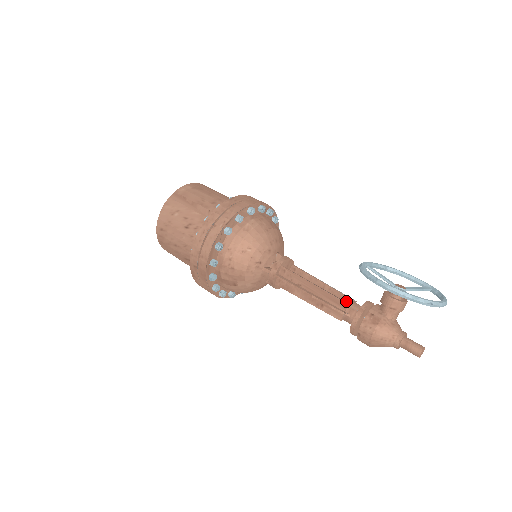
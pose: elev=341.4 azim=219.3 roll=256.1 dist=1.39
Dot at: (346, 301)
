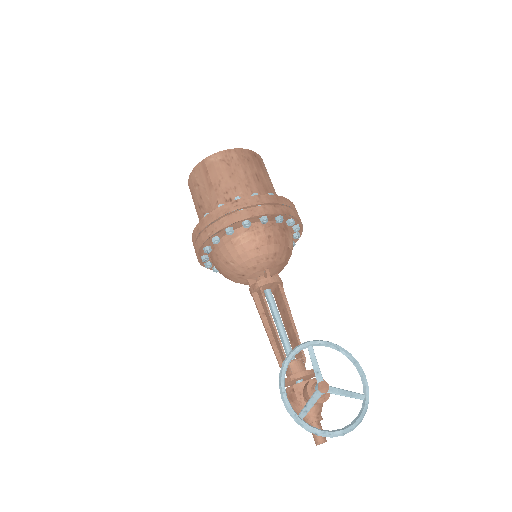
Dot at: occluded
